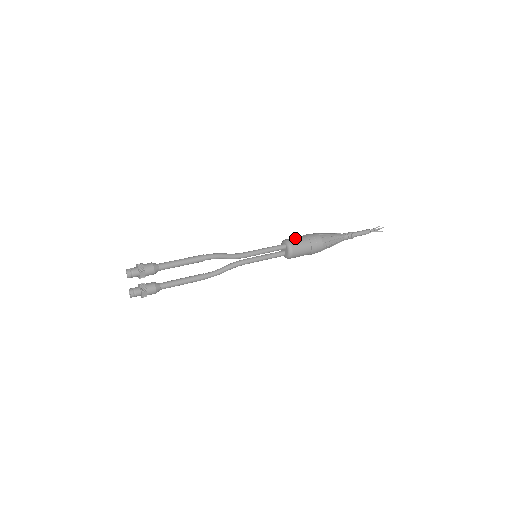
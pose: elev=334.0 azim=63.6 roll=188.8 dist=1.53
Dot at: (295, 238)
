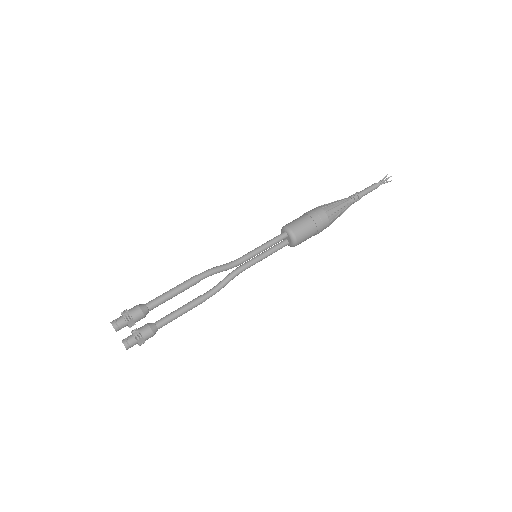
Dot at: (295, 221)
